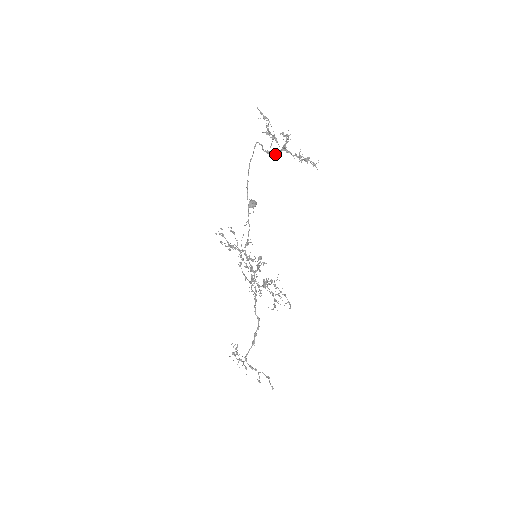
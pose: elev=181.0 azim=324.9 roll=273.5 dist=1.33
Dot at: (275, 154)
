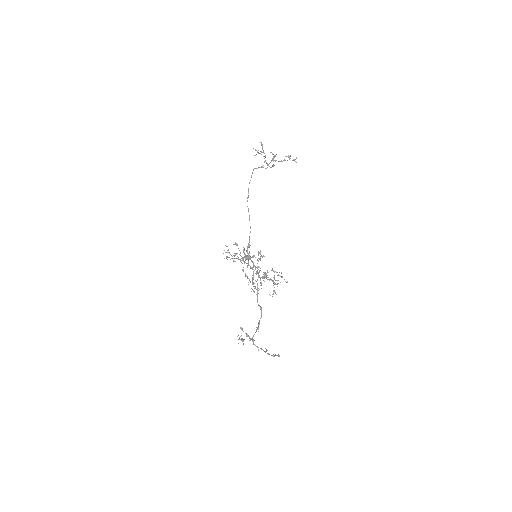
Dot at: (267, 167)
